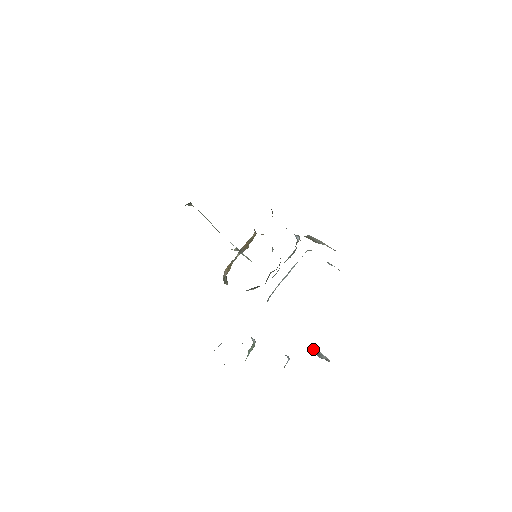
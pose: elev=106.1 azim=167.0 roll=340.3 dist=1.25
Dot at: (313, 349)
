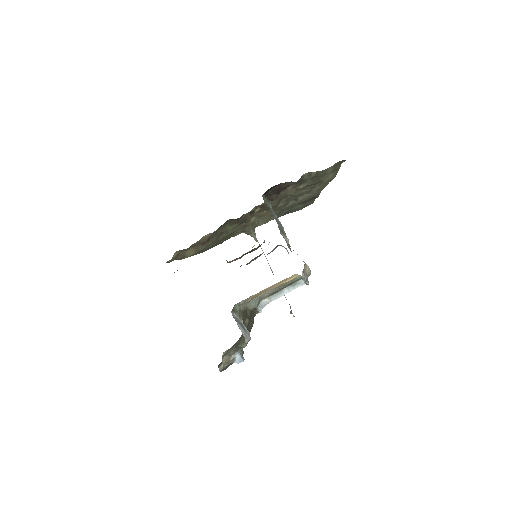
Dot at: (243, 324)
